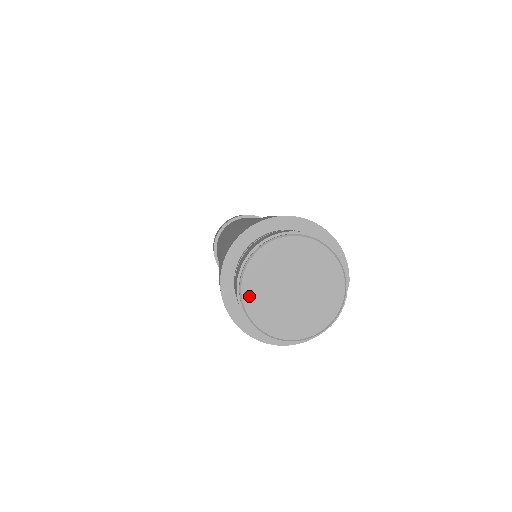
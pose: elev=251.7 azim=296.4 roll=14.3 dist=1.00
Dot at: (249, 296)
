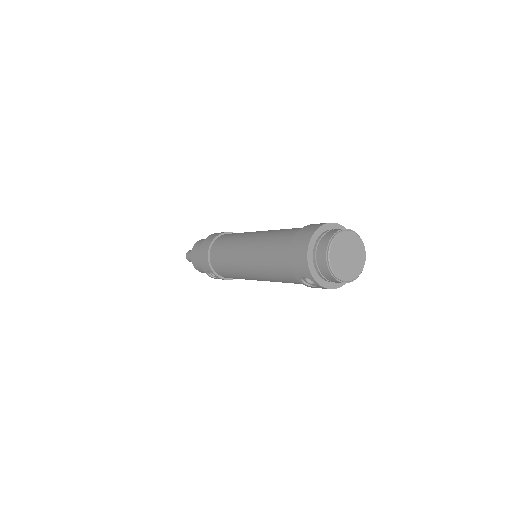
Dot at: (332, 255)
